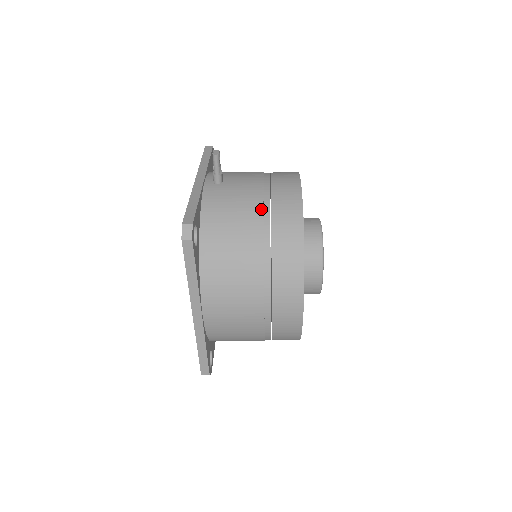
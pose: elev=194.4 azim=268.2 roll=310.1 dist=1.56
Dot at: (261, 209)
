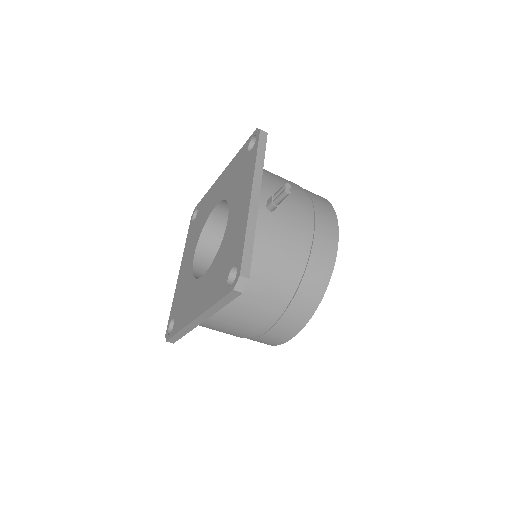
Dot at: (300, 260)
